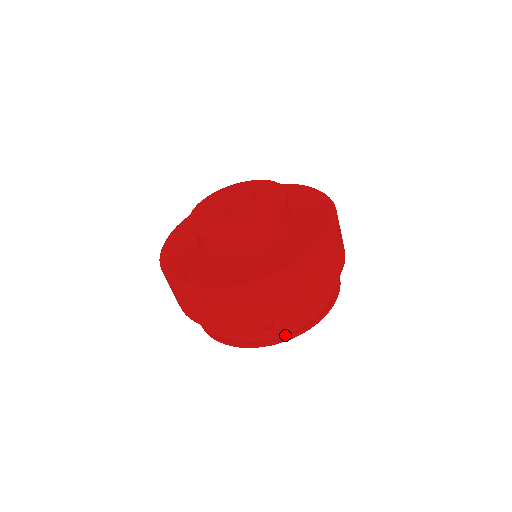
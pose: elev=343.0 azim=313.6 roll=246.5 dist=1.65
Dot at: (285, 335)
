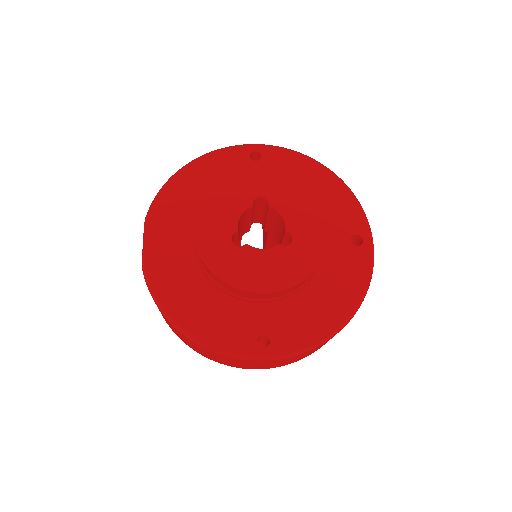
Dot at: occluded
